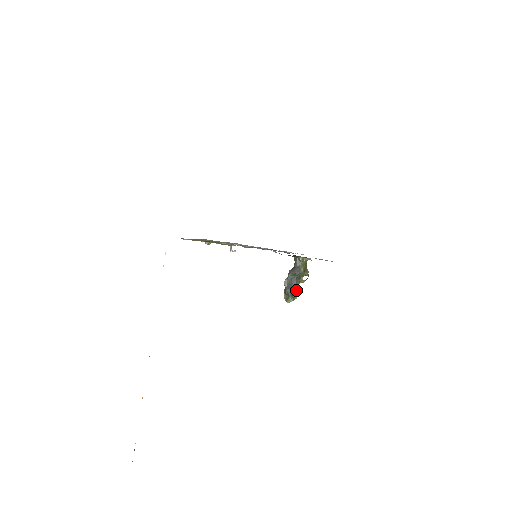
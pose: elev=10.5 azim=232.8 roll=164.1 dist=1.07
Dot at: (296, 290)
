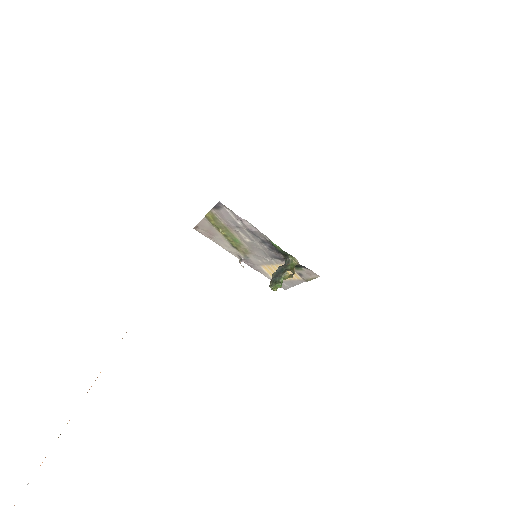
Dot at: (280, 280)
